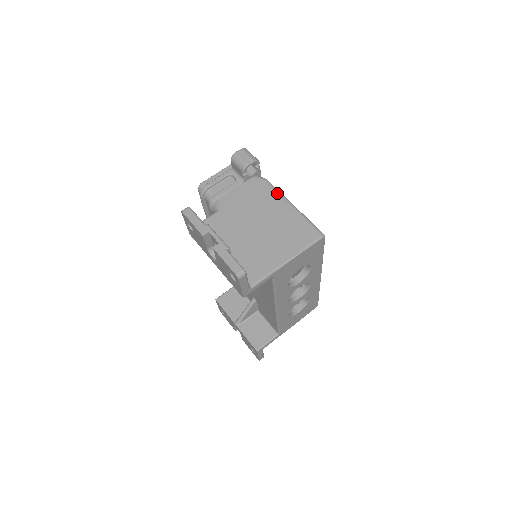
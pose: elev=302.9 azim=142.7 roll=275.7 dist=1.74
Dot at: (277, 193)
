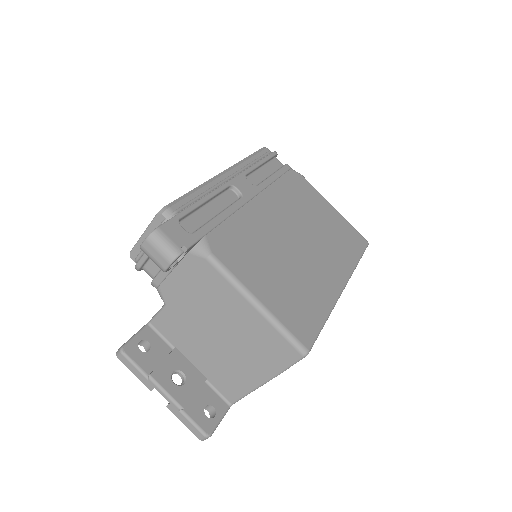
Dot at: (228, 284)
